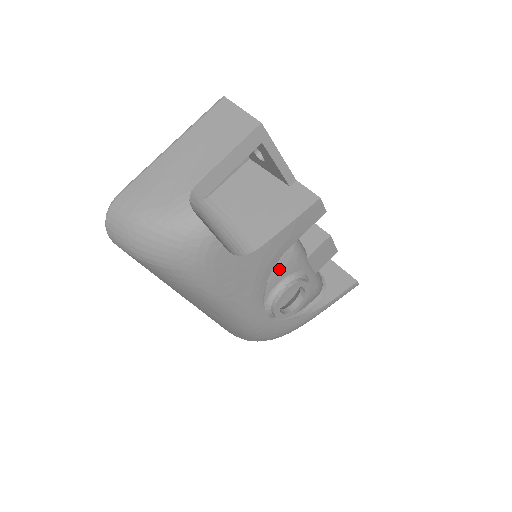
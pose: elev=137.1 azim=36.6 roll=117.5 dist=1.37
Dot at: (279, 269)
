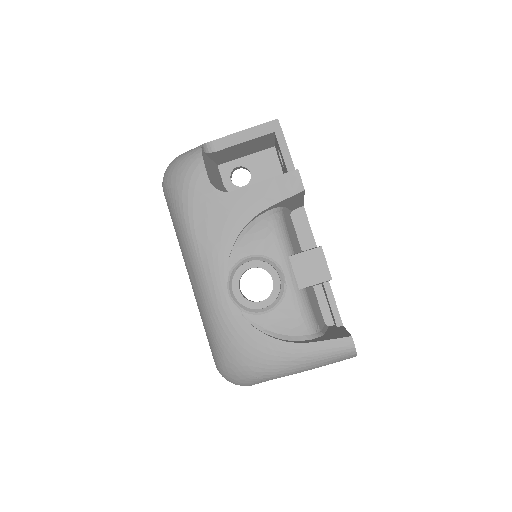
Dot at: (253, 240)
